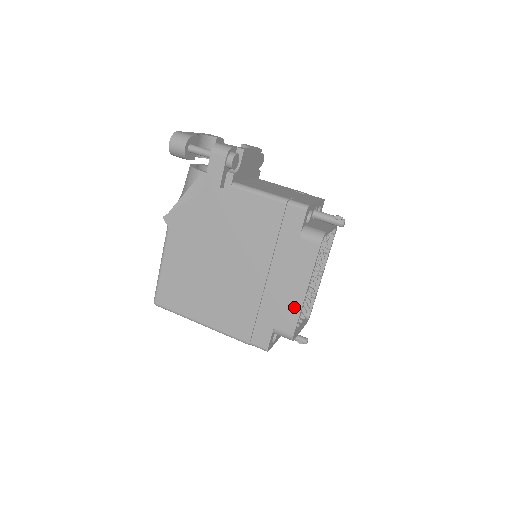
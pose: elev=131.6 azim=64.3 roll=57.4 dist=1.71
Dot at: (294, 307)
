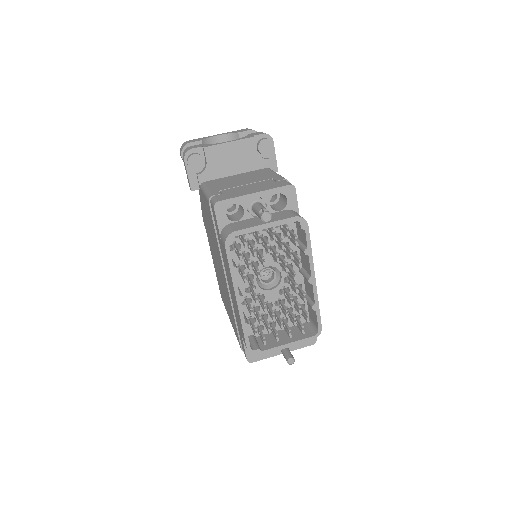
Dot at: (239, 317)
